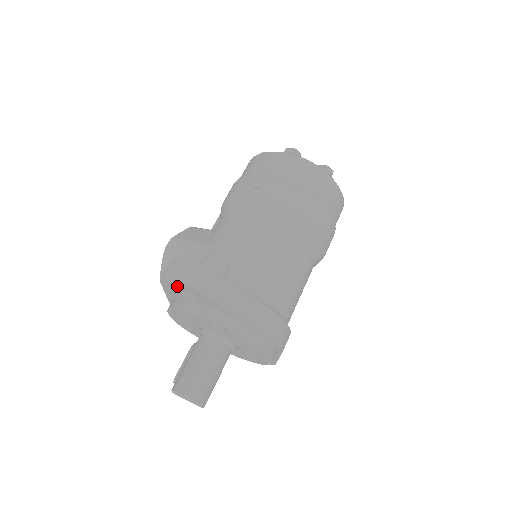
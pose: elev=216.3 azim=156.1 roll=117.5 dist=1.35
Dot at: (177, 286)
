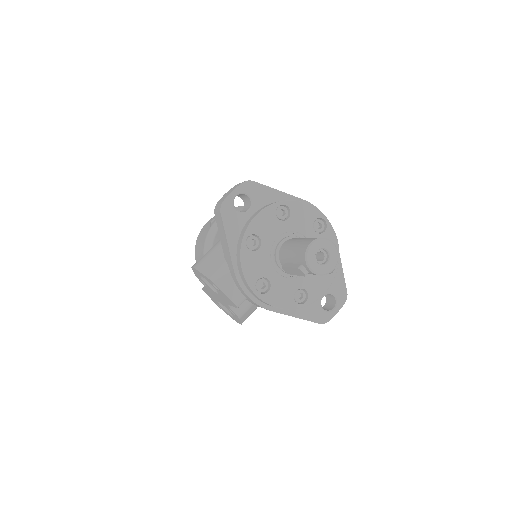
Dot at: (234, 207)
